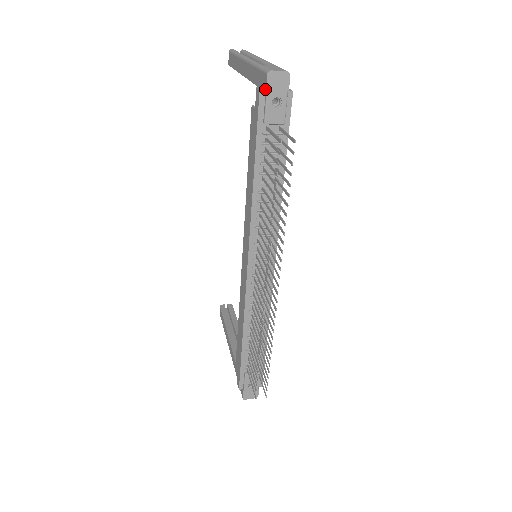
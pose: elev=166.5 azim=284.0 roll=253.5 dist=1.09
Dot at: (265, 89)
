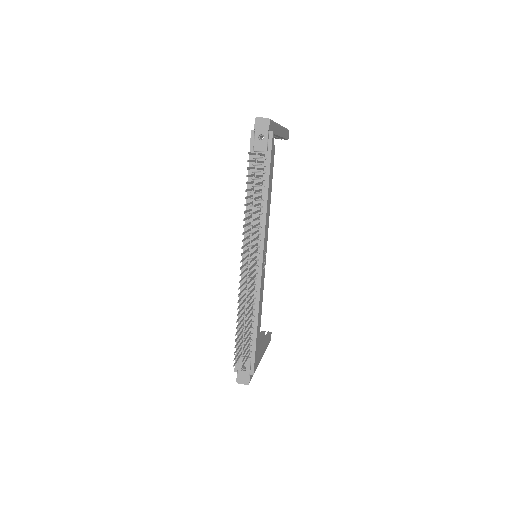
Dot at: (254, 129)
